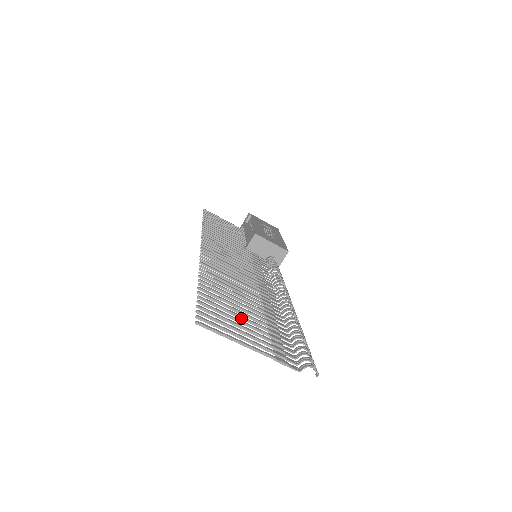
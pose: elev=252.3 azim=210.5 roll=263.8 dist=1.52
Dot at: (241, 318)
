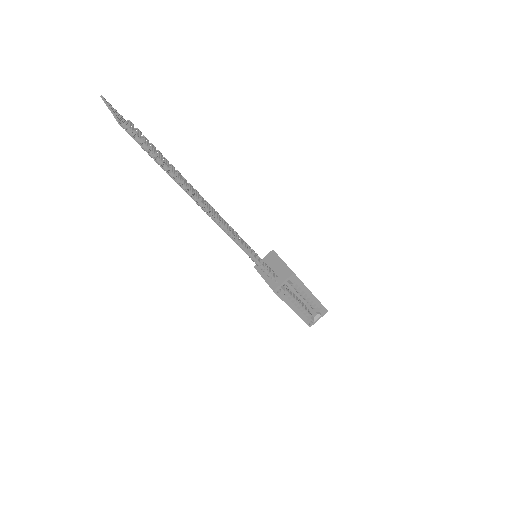
Dot at: (143, 142)
